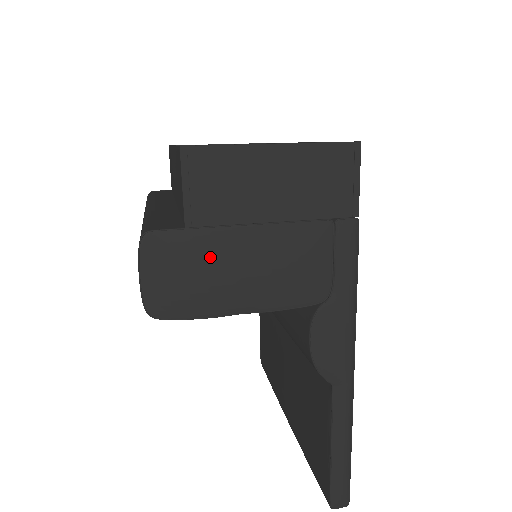
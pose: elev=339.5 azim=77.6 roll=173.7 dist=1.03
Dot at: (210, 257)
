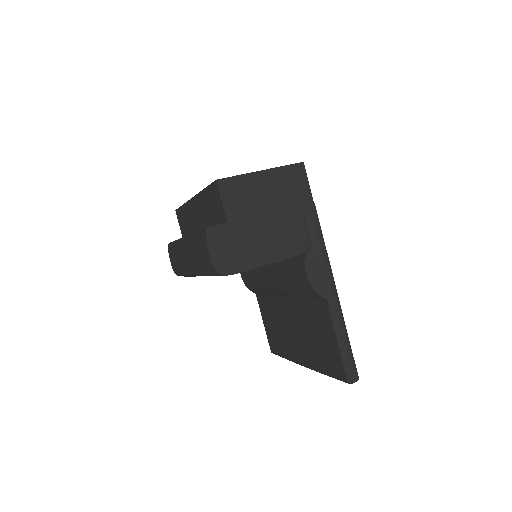
Dot at: (244, 235)
